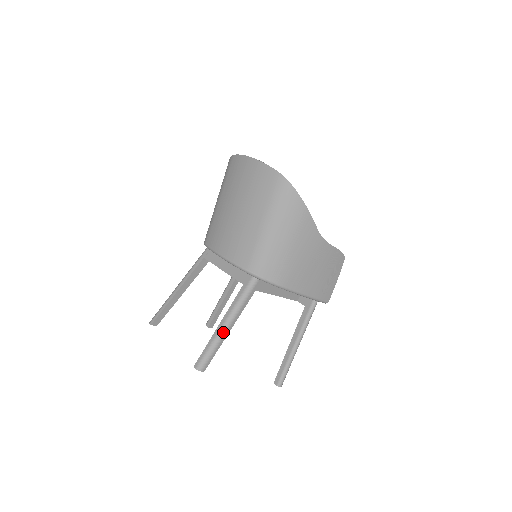
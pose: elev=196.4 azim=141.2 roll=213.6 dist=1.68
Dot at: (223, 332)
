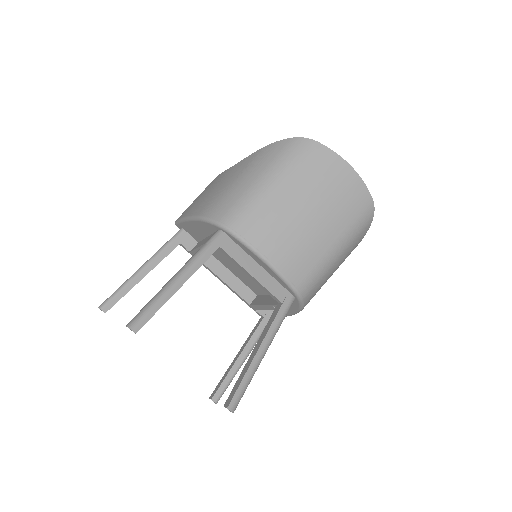
Dot at: occluded
